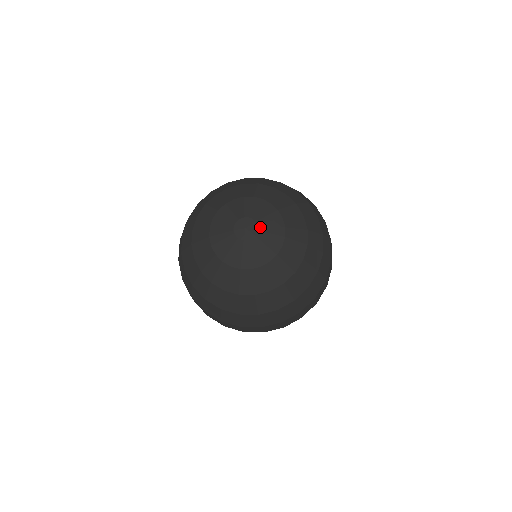
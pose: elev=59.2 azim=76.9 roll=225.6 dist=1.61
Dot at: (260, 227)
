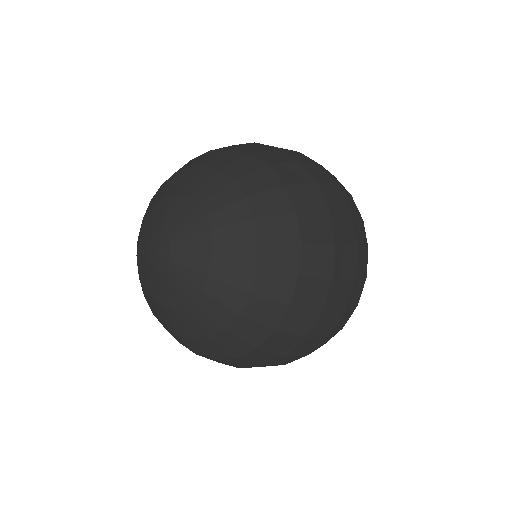
Dot at: (169, 233)
